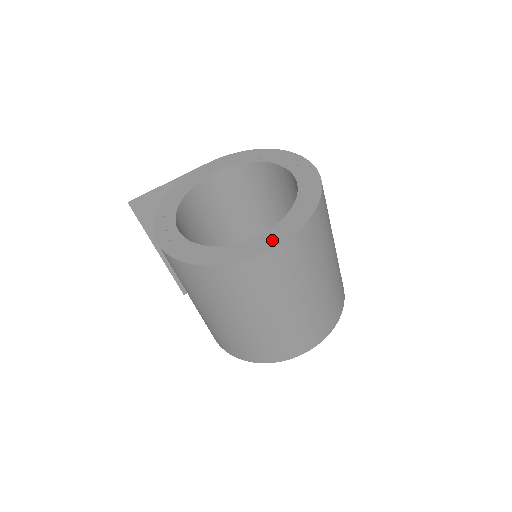
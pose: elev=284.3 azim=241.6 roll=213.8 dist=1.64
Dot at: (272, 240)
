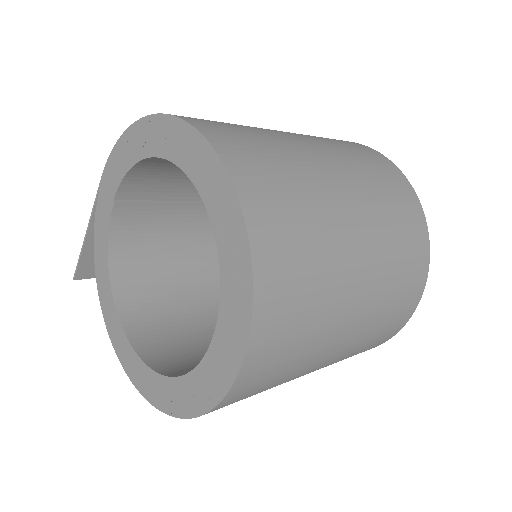
Dot at: (221, 372)
